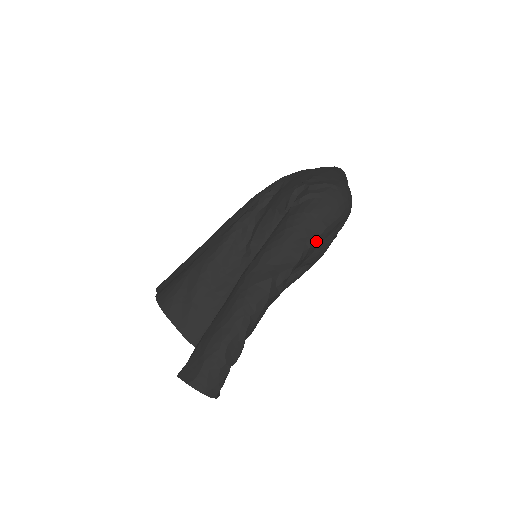
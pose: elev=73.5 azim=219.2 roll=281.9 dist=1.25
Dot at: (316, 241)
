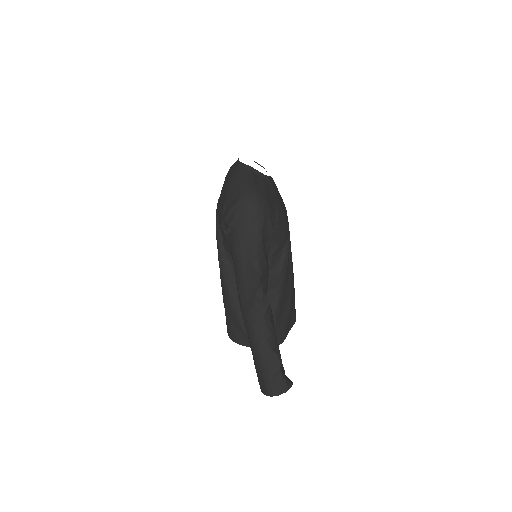
Dot at: (259, 254)
